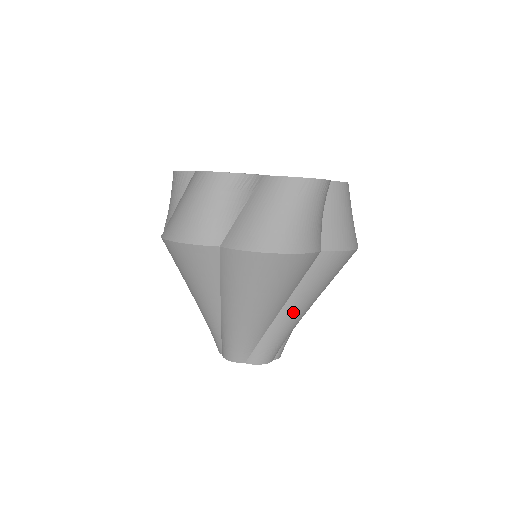
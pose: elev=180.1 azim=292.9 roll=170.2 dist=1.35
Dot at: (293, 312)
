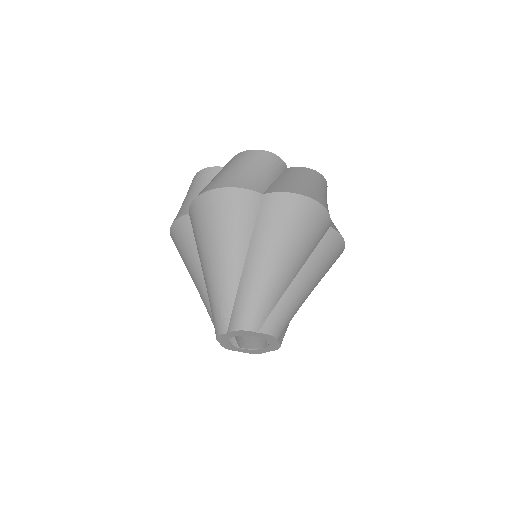
Dot at: (257, 263)
